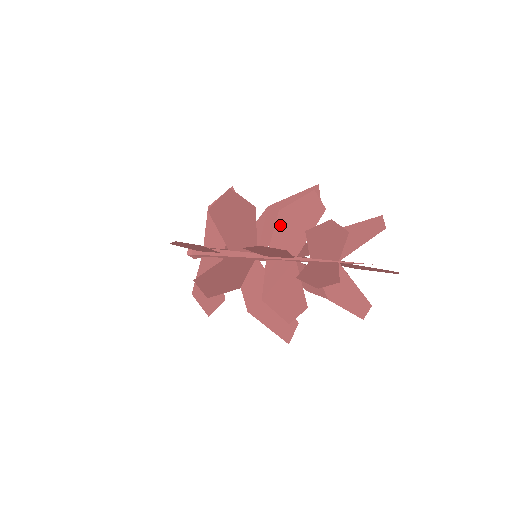
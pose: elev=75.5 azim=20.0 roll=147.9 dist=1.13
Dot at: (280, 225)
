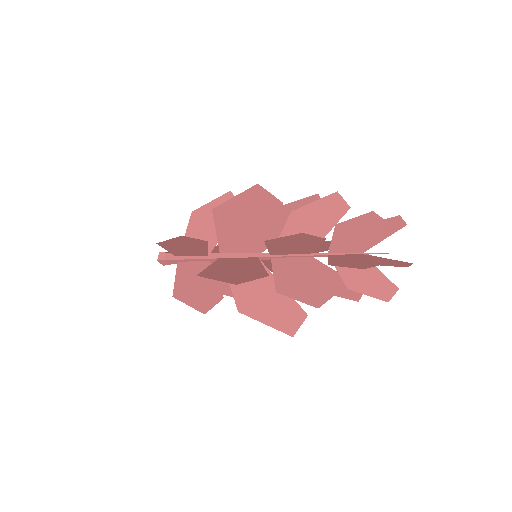
Dot at: (292, 225)
